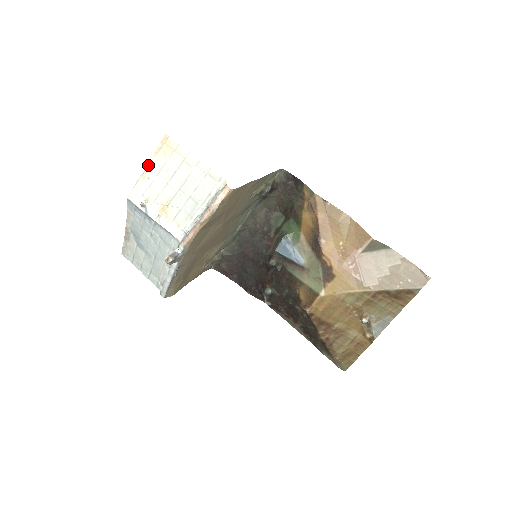
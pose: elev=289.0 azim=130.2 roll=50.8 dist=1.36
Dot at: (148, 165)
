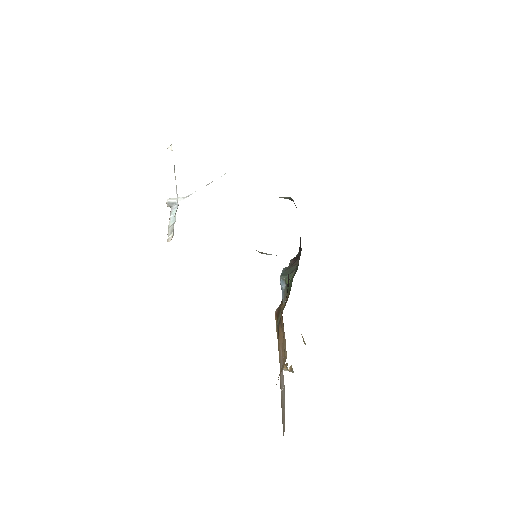
Dot at: occluded
